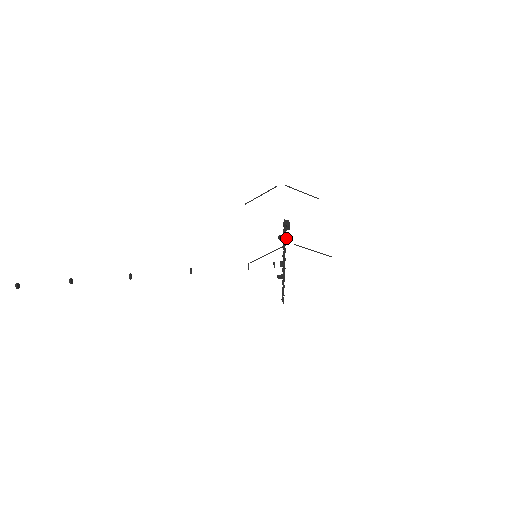
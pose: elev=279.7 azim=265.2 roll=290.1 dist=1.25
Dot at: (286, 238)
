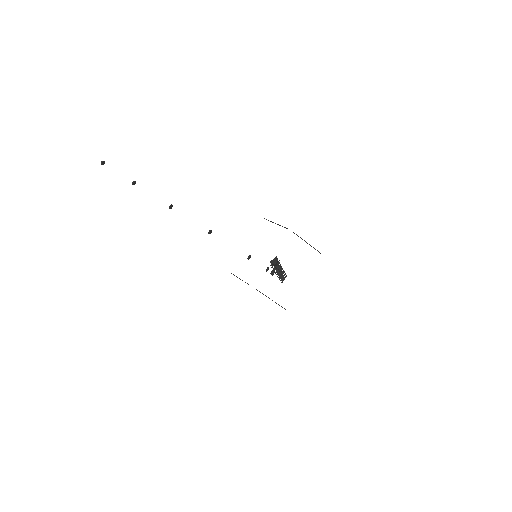
Dot at: (275, 266)
